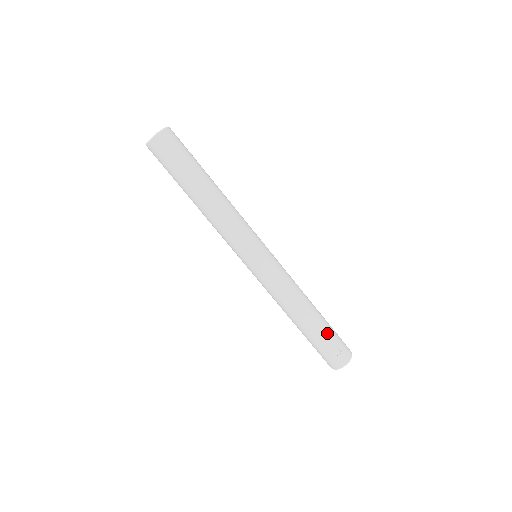
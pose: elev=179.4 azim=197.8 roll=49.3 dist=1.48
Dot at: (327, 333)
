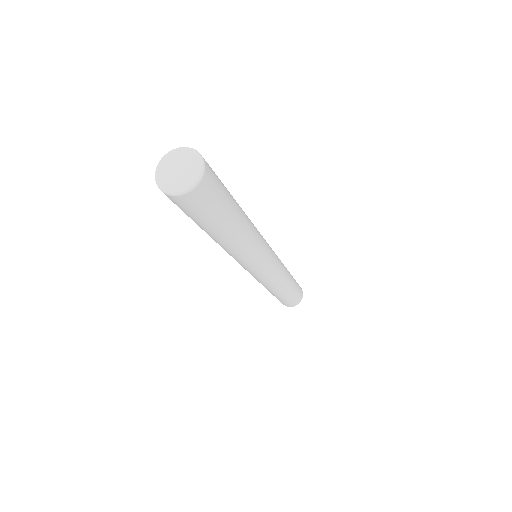
Dot at: (296, 284)
